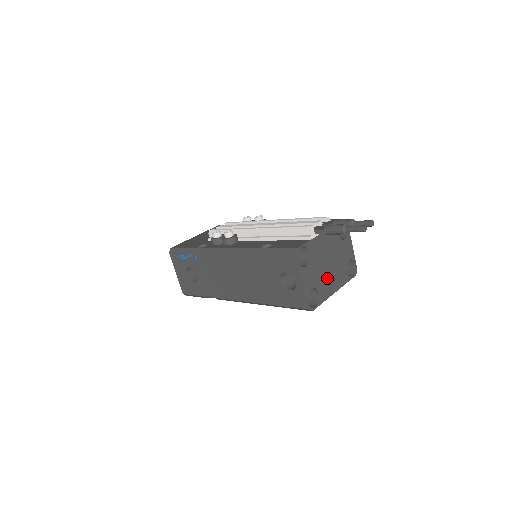
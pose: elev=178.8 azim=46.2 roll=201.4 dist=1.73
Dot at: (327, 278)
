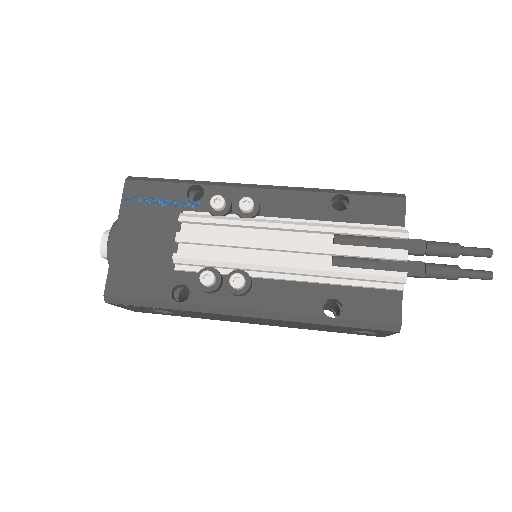
Dot at: occluded
